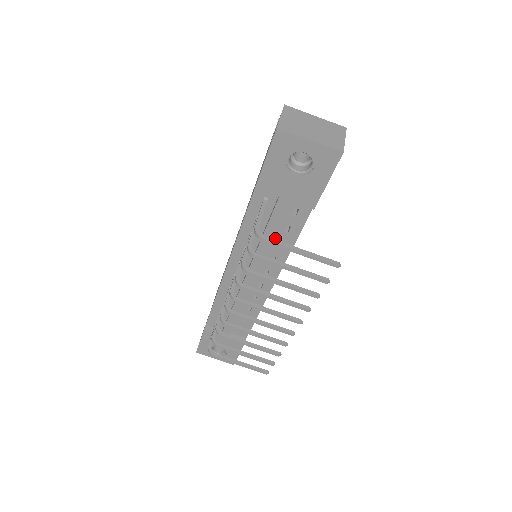
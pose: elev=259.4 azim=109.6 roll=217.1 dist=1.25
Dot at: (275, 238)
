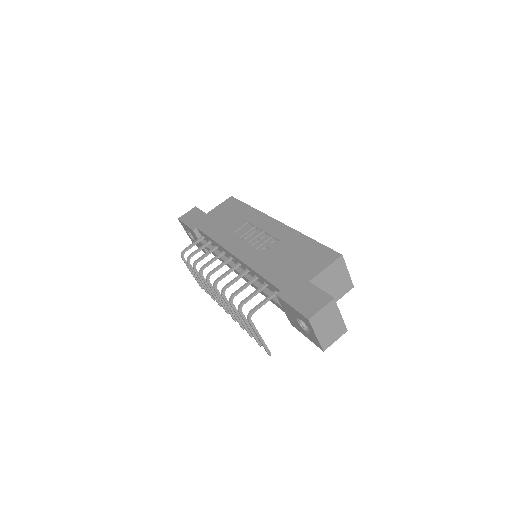
Dot at: occluded
